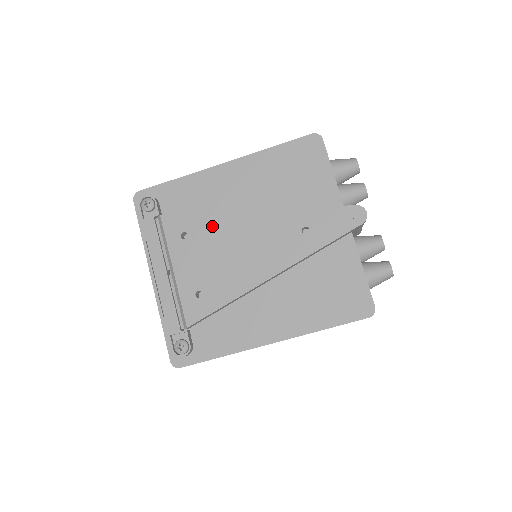
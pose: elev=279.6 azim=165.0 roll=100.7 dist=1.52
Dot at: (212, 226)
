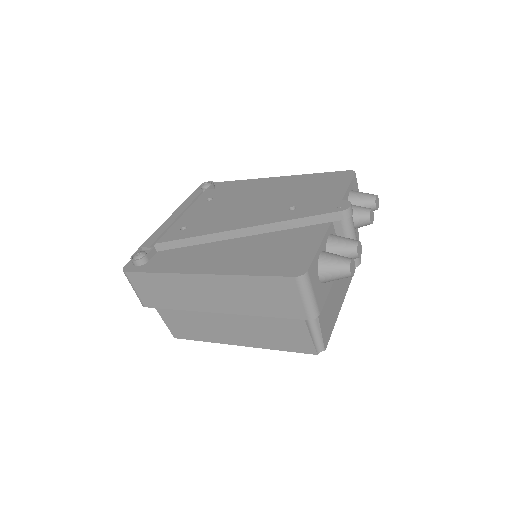
Dot at: (232, 197)
